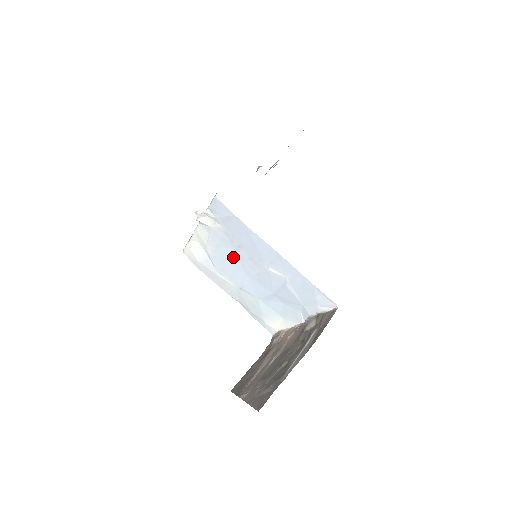
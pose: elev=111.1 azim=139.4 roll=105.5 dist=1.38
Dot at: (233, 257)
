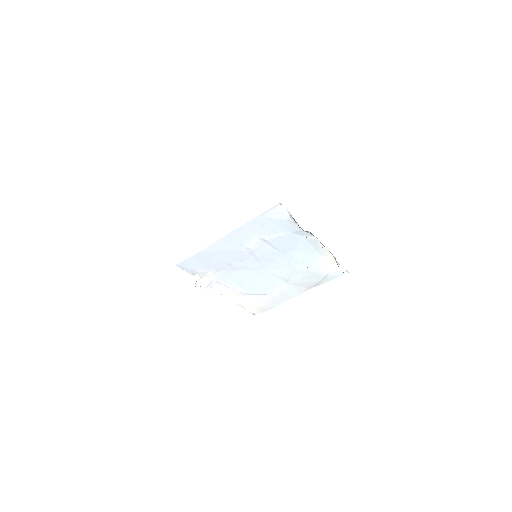
Dot at: (245, 274)
